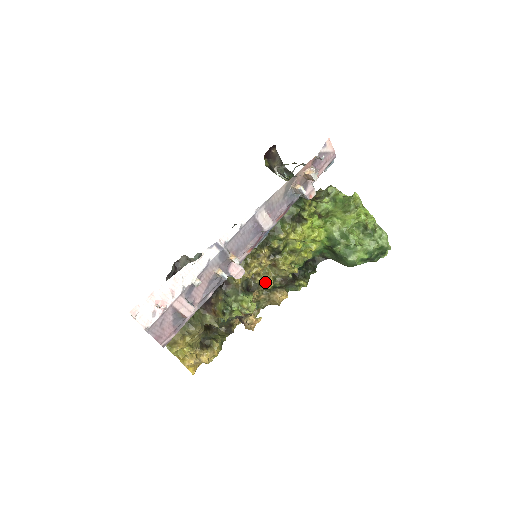
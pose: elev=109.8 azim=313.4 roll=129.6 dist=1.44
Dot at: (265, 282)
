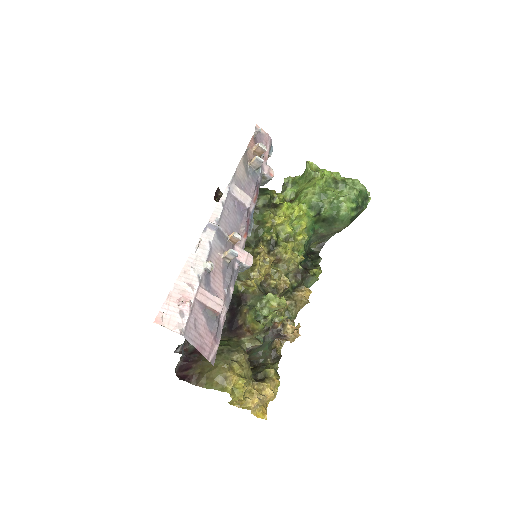
Dot at: (280, 283)
